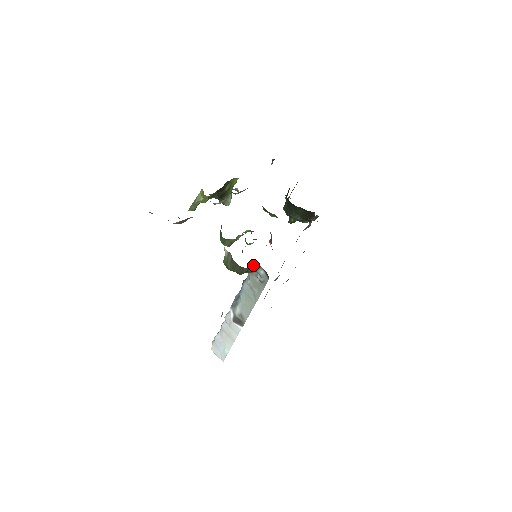
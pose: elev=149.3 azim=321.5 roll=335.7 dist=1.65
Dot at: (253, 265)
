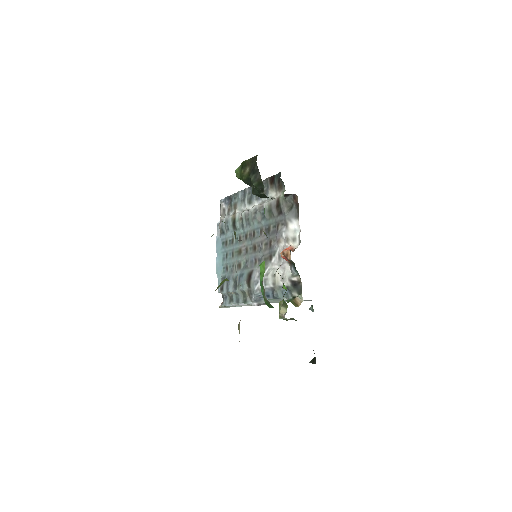
Dot at: (282, 286)
